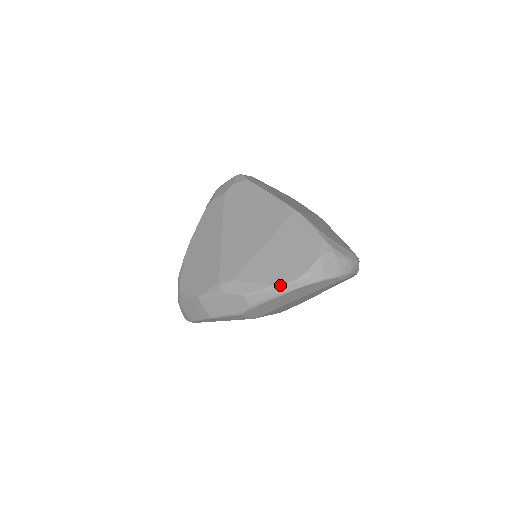
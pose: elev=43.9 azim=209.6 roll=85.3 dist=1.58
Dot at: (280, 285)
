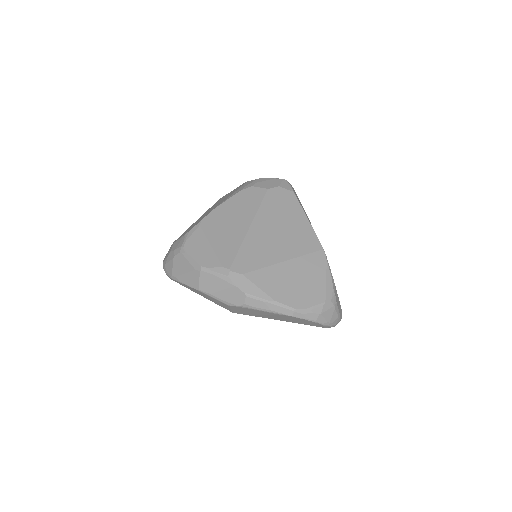
Dot at: (281, 305)
